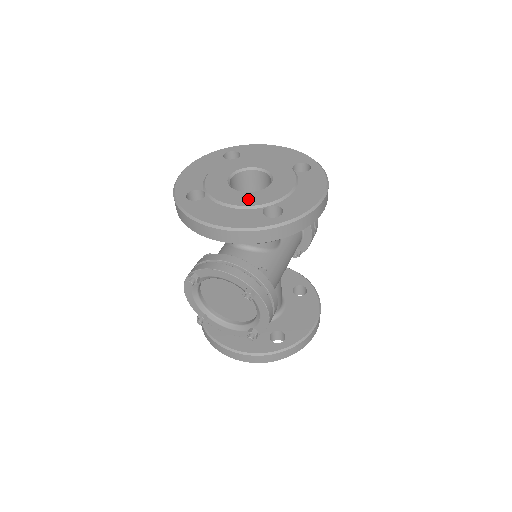
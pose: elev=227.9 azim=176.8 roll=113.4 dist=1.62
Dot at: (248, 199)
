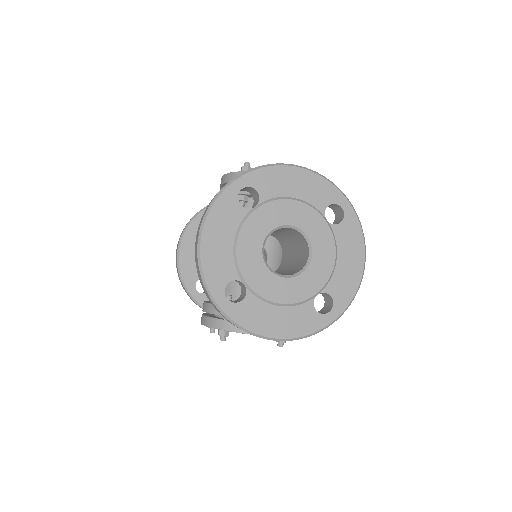
Dot at: (296, 291)
